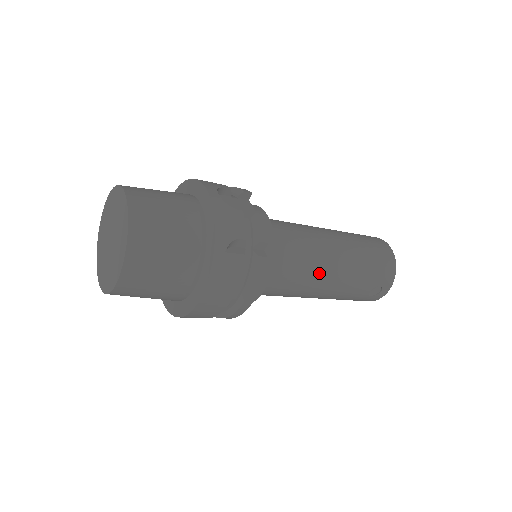
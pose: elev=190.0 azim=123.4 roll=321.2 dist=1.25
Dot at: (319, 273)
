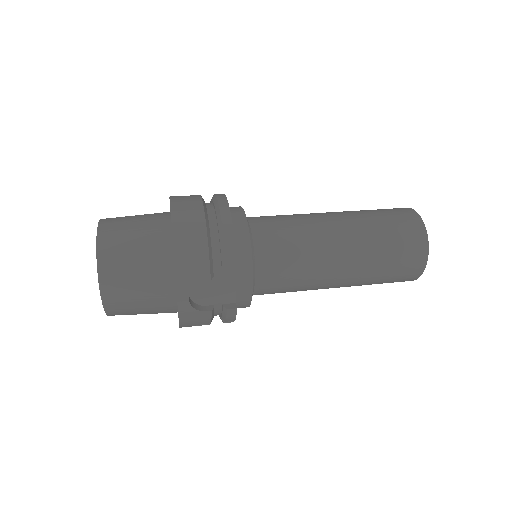
Dot at: occluded
